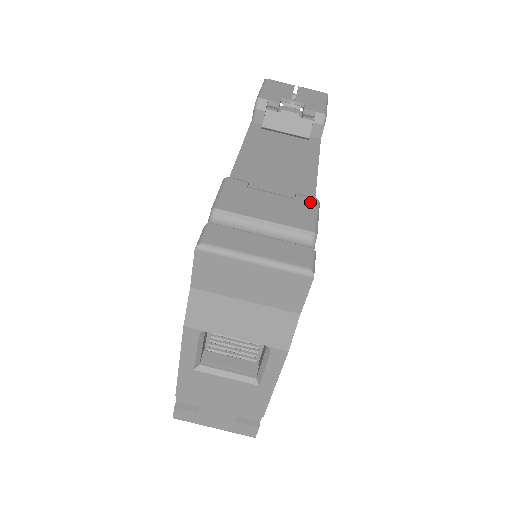
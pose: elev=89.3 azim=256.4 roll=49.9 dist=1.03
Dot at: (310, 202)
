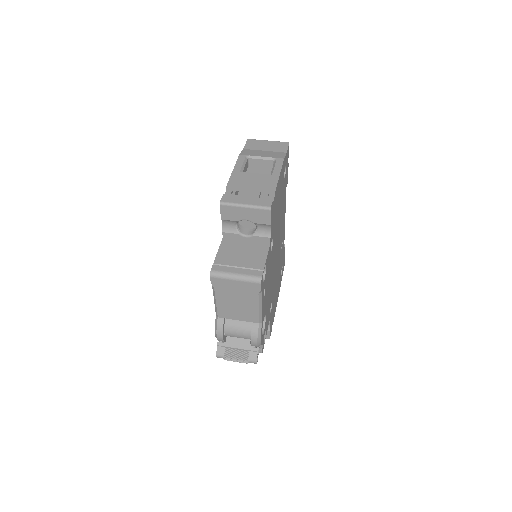
Dot at: occluded
